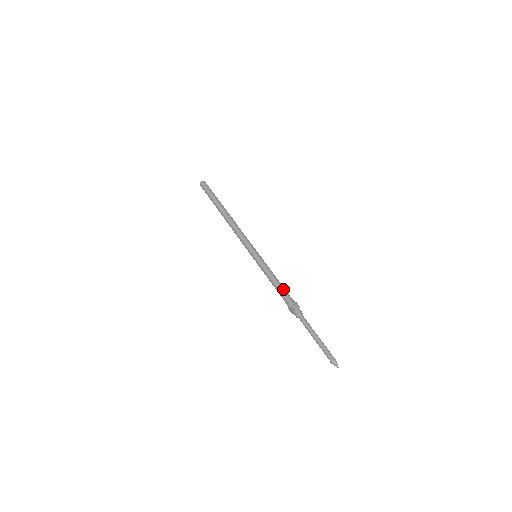
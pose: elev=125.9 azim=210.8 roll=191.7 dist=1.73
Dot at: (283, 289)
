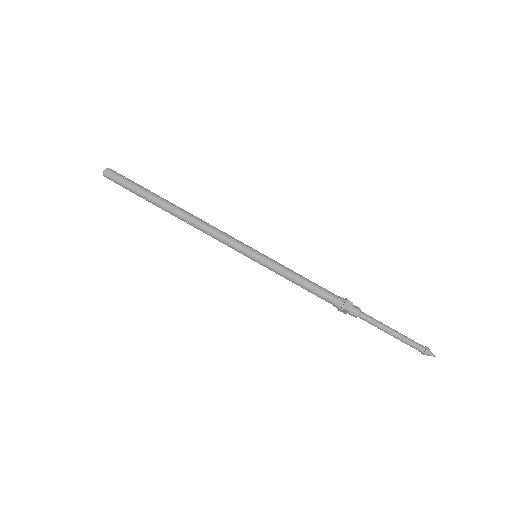
Dot at: (320, 289)
